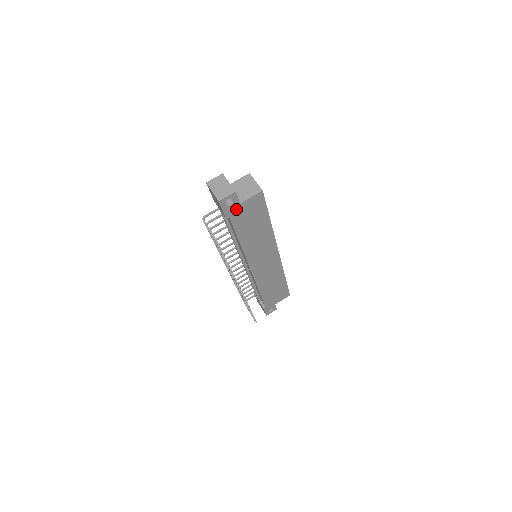
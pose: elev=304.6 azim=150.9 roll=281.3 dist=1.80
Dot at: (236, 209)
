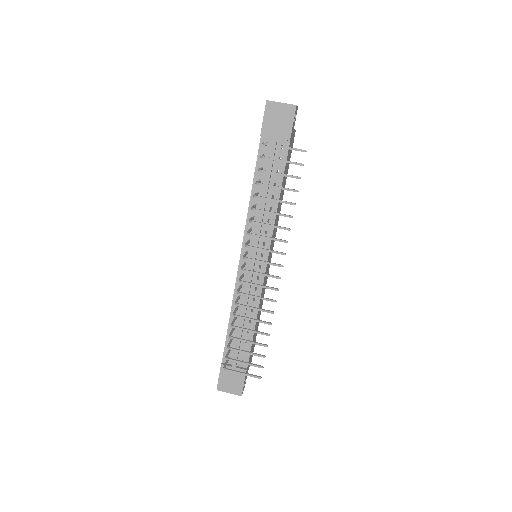
Dot at: (292, 134)
